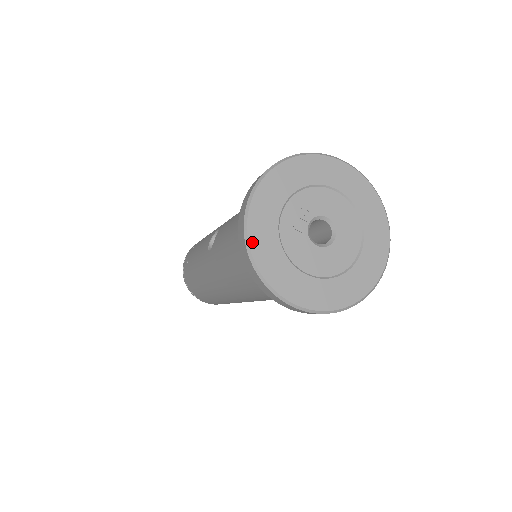
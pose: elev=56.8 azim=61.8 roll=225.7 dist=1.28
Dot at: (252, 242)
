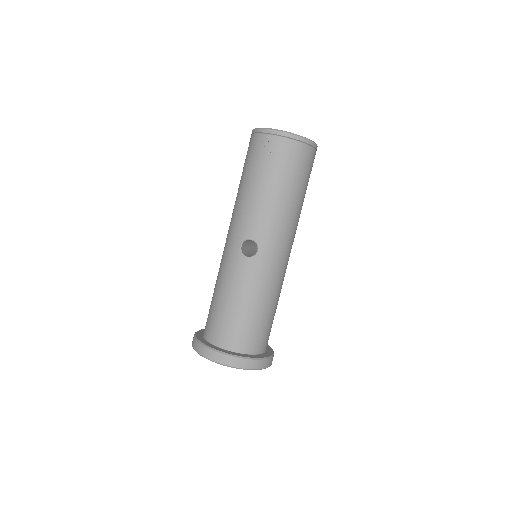
Dot at: (201, 355)
